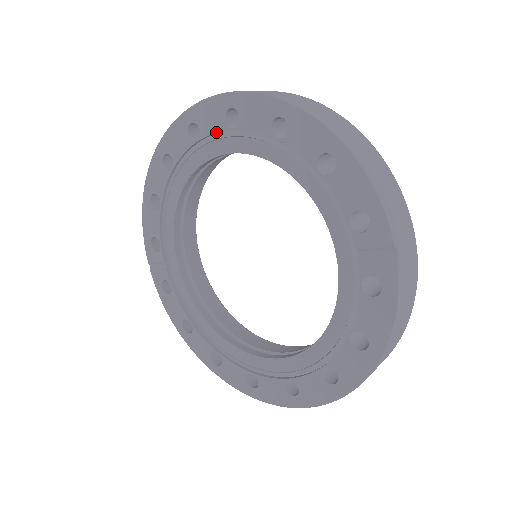
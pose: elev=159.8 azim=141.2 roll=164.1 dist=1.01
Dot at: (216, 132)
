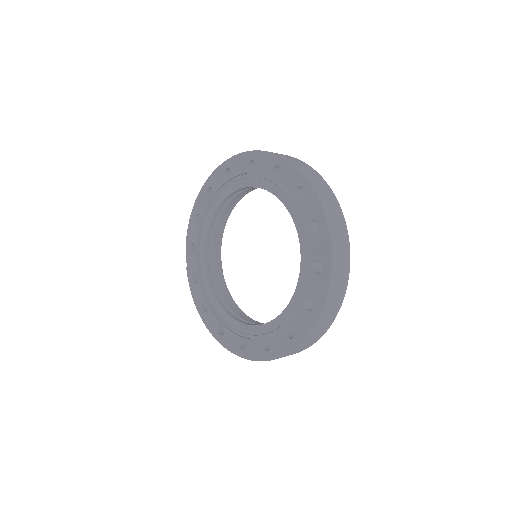
Dot at: (241, 174)
